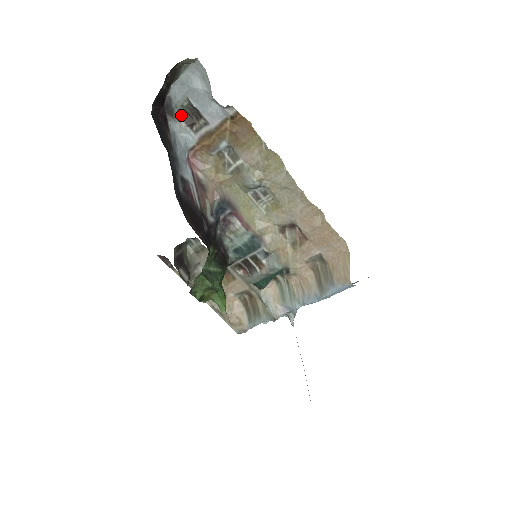
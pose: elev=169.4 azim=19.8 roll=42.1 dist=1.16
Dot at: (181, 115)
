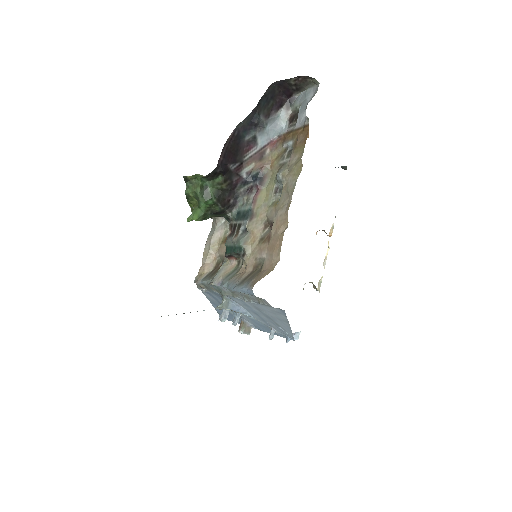
Dot at: (292, 113)
